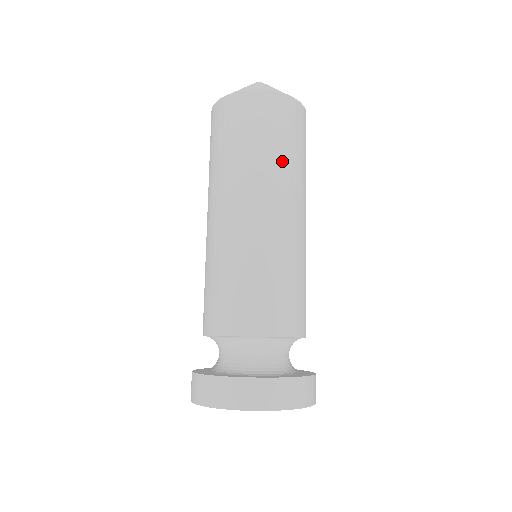
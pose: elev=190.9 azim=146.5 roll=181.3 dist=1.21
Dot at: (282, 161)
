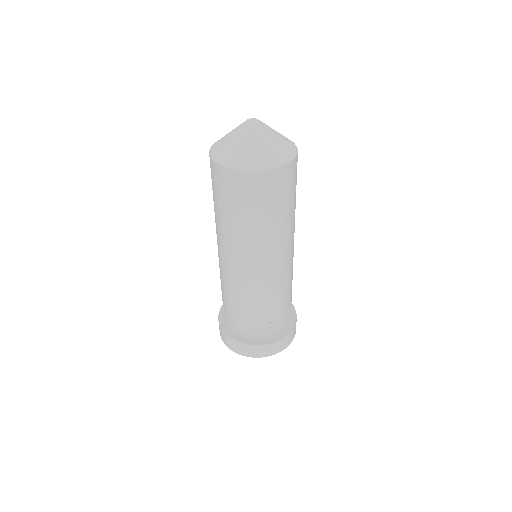
Dot at: (248, 226)
